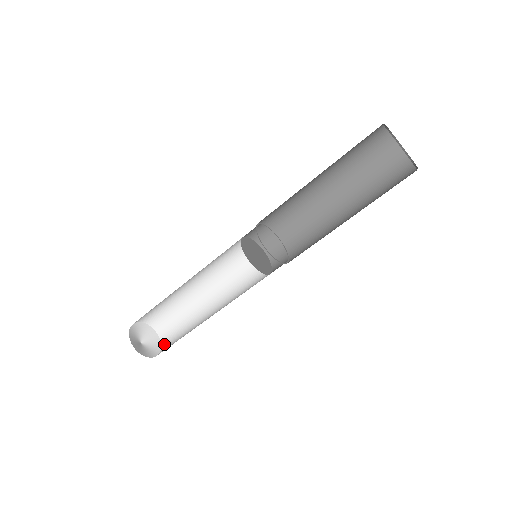
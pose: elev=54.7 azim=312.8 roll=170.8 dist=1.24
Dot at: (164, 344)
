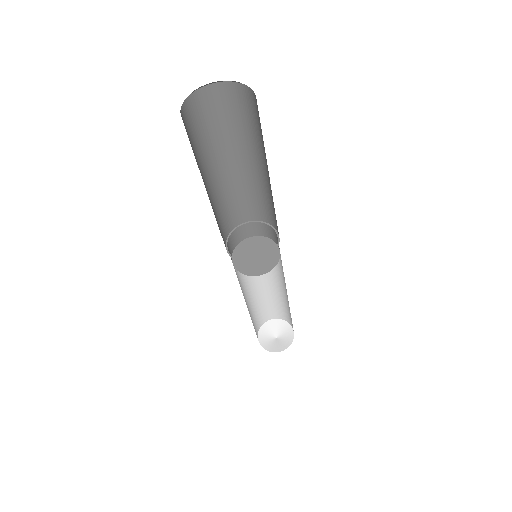
Dot at: (290, 324)
